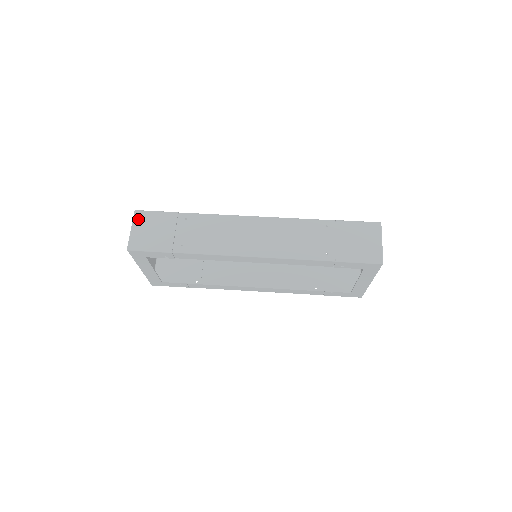
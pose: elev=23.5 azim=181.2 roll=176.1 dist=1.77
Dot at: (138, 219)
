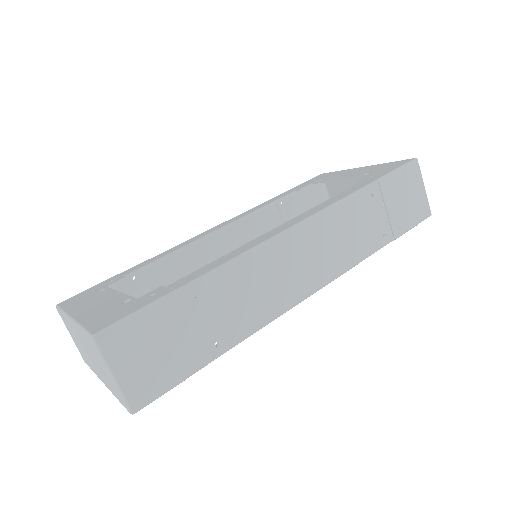
Dot at: (113, 350)
